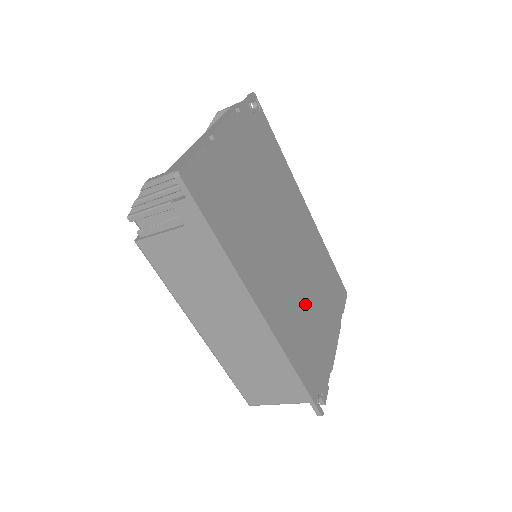
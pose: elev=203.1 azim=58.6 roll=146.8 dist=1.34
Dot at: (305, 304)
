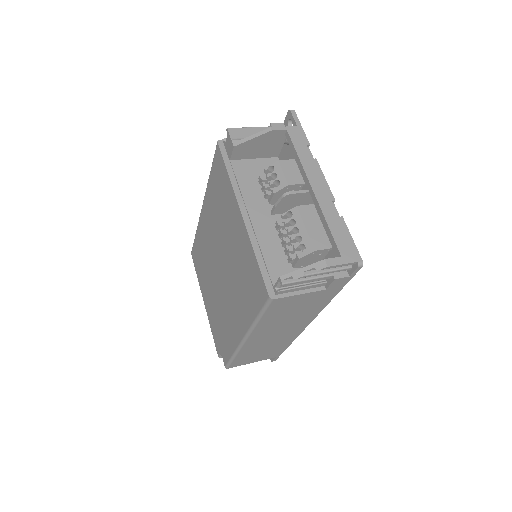
Dot at: occluded
